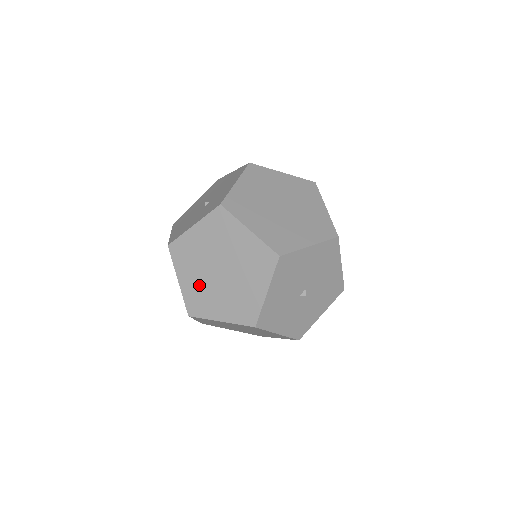
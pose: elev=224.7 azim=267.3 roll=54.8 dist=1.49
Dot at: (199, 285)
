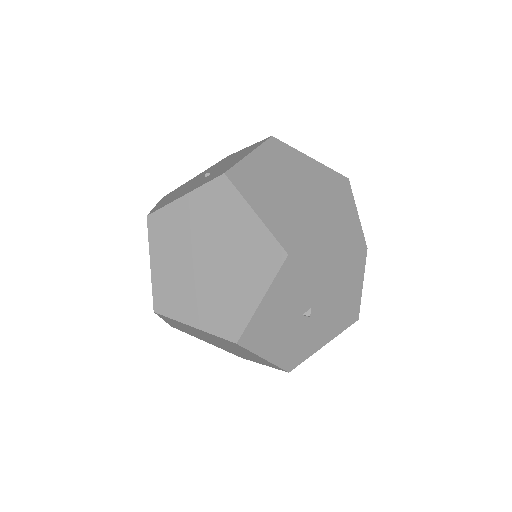
Dot at: (175, 274)
